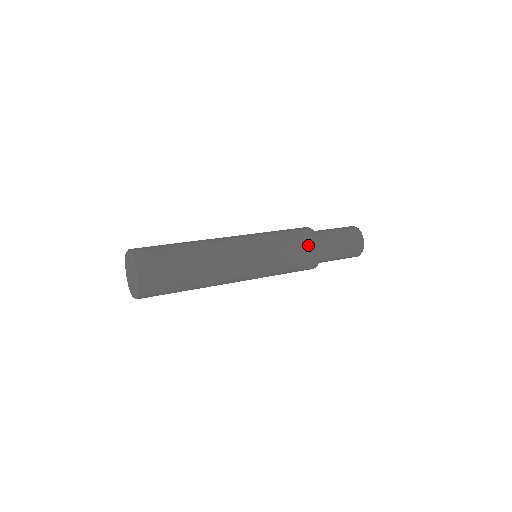
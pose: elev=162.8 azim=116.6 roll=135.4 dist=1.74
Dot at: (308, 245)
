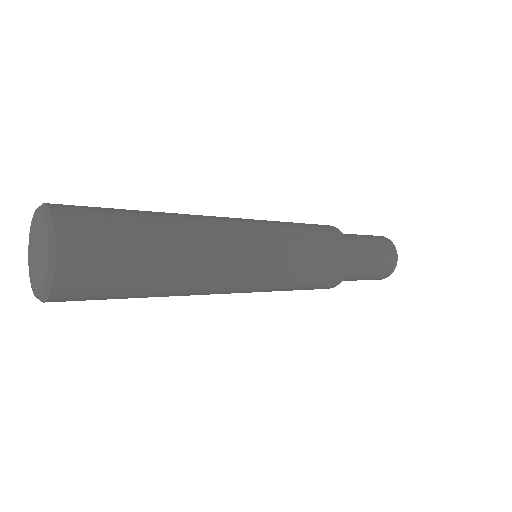
Dot at: (335, 267)
